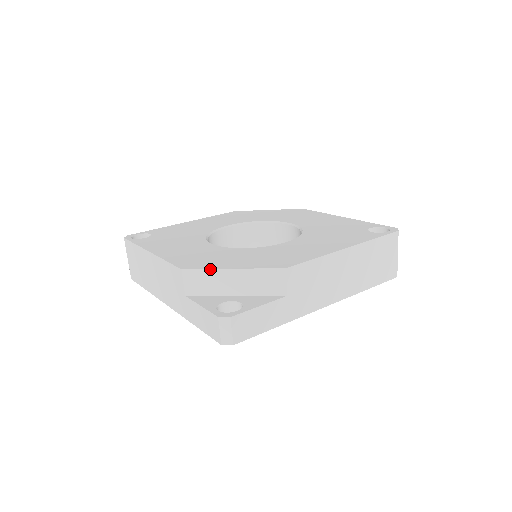
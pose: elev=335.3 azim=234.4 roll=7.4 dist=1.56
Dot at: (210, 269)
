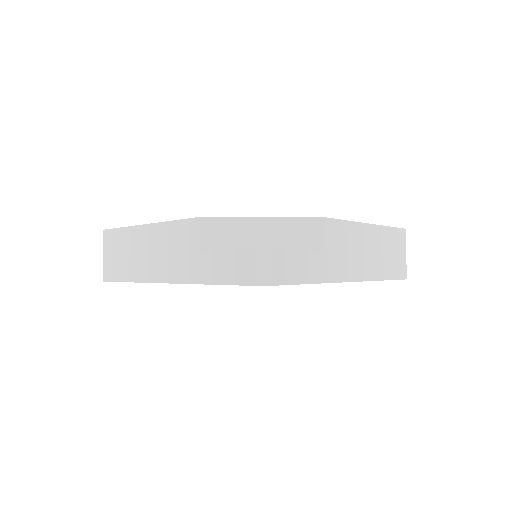
Dot at: (234, 217)
